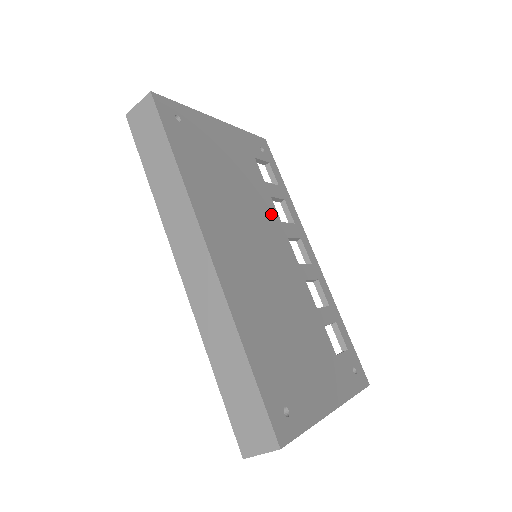
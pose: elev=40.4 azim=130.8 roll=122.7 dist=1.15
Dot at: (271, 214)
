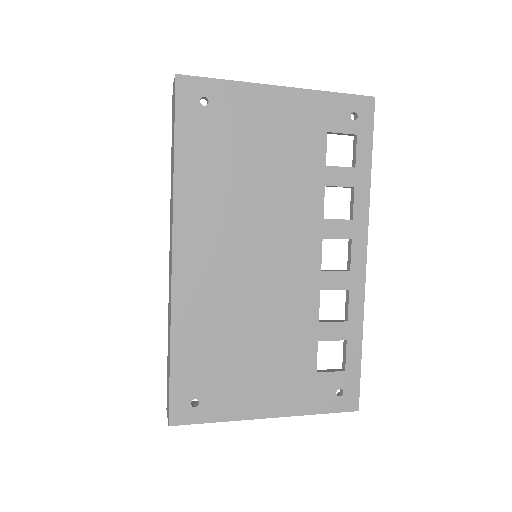
Dot at: (309, 209)
